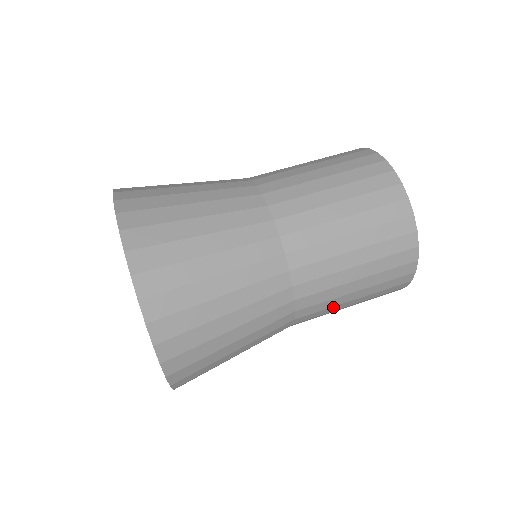
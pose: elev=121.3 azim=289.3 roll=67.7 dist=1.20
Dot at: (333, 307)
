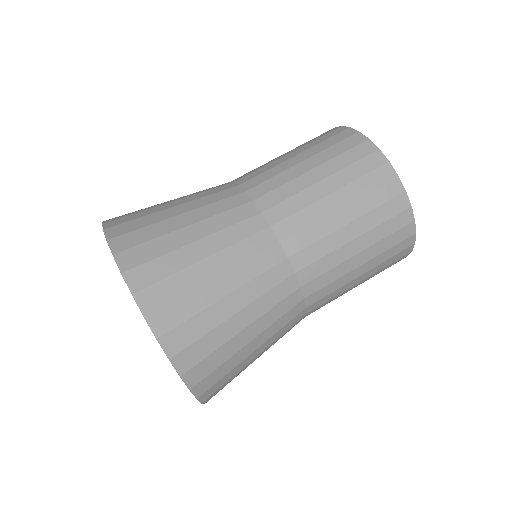
Dot at: occluded
